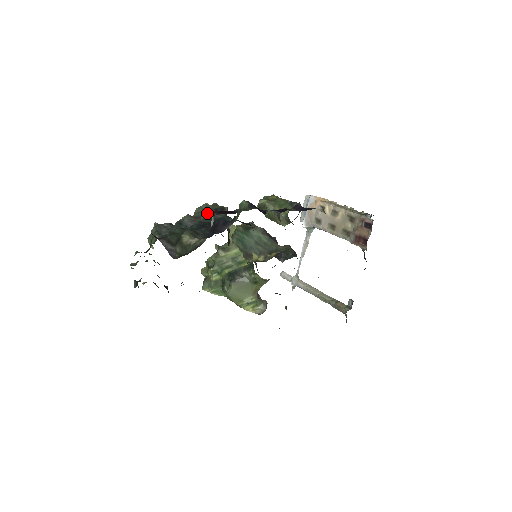
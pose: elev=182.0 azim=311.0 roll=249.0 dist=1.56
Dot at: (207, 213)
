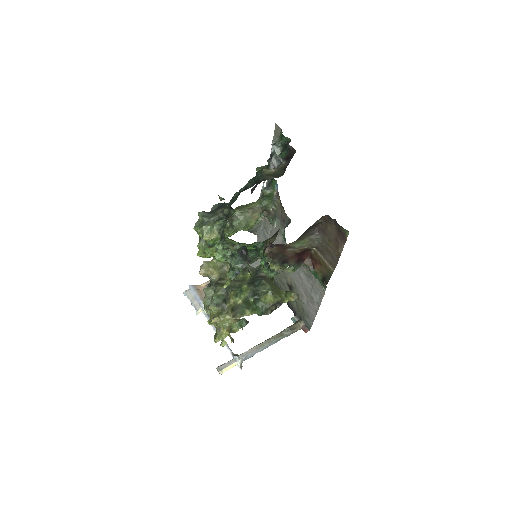
Dot at: occluded
